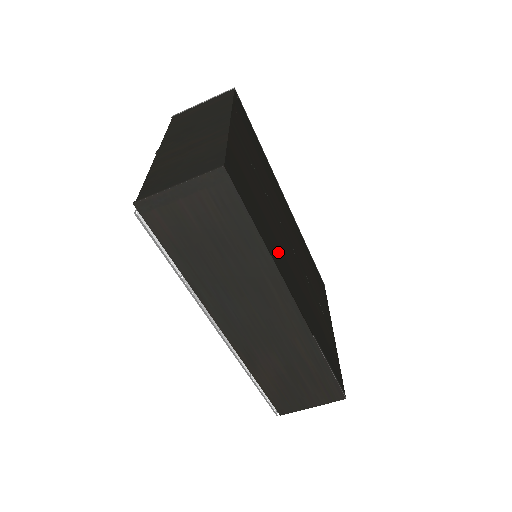
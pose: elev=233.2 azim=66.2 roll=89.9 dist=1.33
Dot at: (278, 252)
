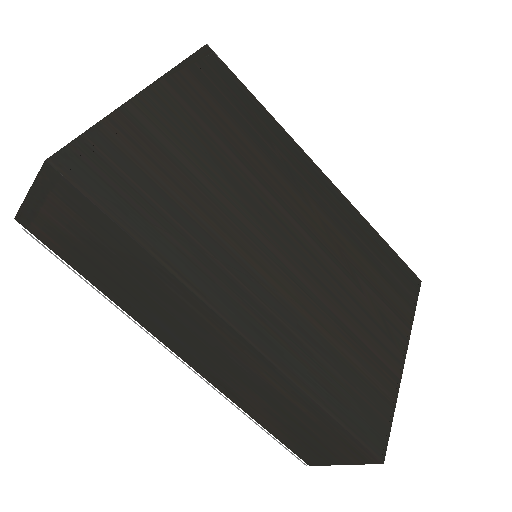
Dot at: (209, 257)
